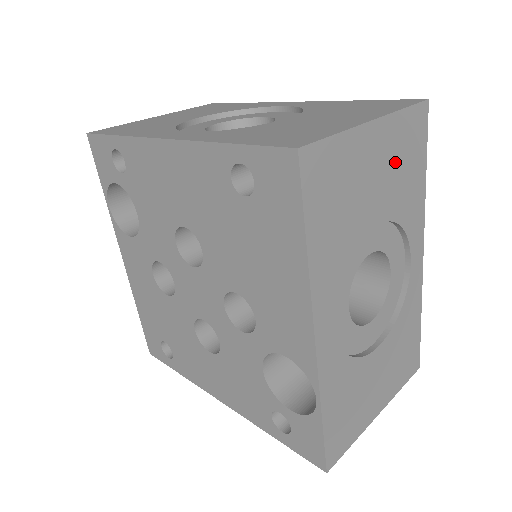
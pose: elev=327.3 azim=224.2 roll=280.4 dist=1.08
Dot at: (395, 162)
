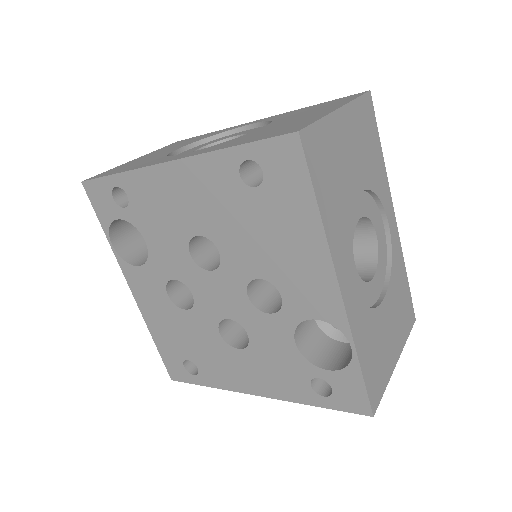
Dot at: (360, 141)
